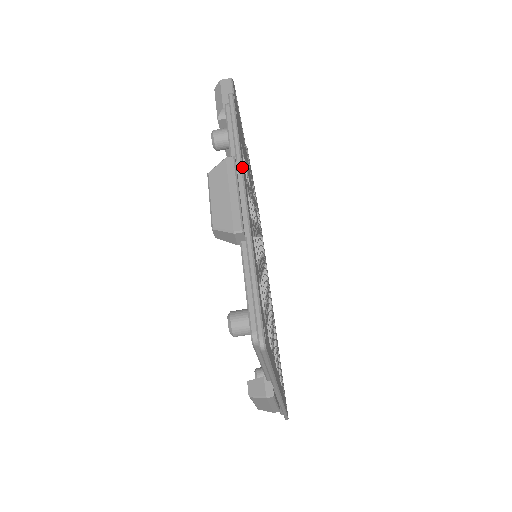
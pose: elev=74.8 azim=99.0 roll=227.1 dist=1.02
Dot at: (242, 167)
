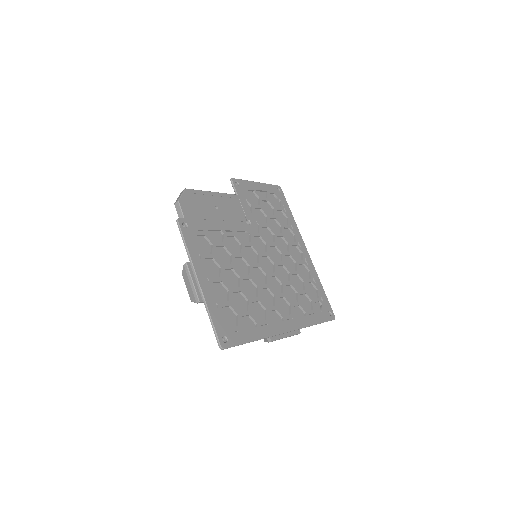
Dot at: (192, 264)
